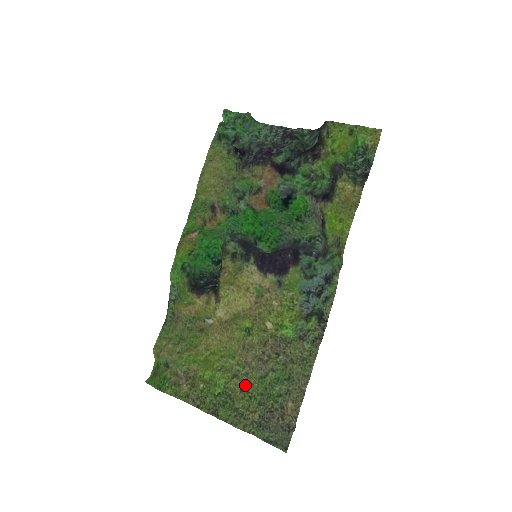
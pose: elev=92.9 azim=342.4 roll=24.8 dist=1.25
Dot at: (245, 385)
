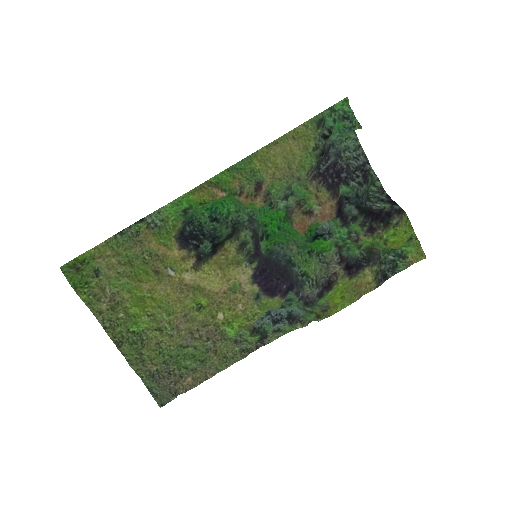
Dot at: (162, 341)
